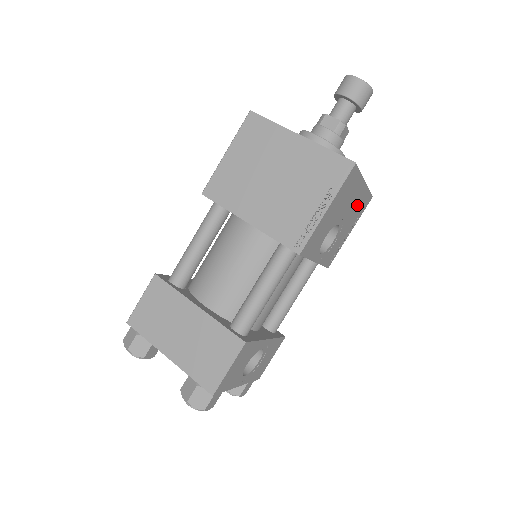
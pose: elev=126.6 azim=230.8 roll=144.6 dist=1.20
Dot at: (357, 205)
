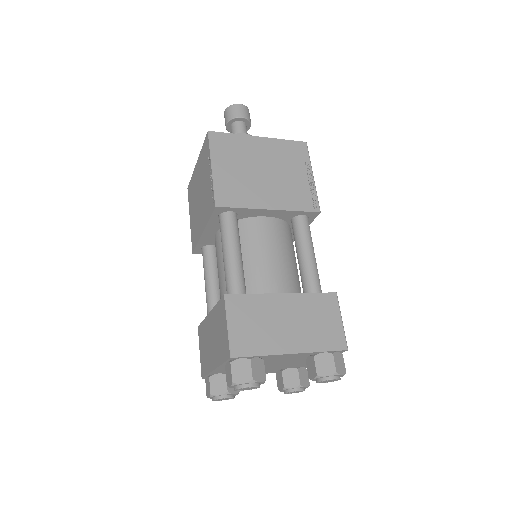
Dot at: occluded
